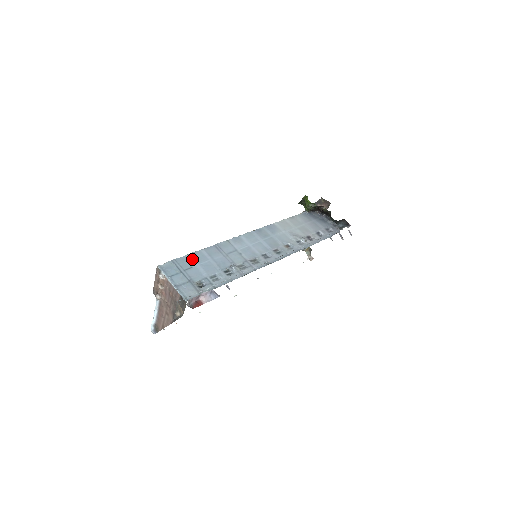
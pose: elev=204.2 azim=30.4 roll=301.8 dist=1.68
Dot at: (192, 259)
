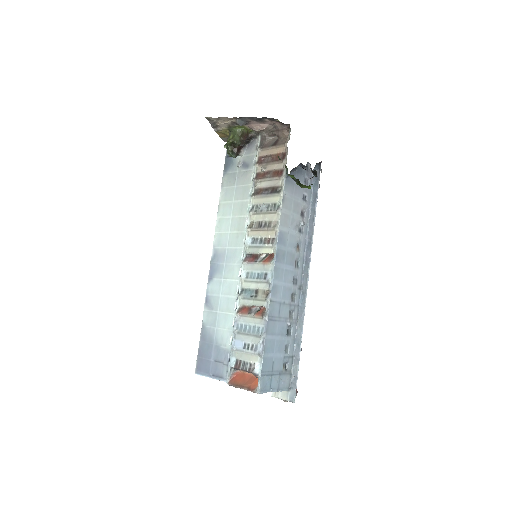
Dot at: (268, 355)
